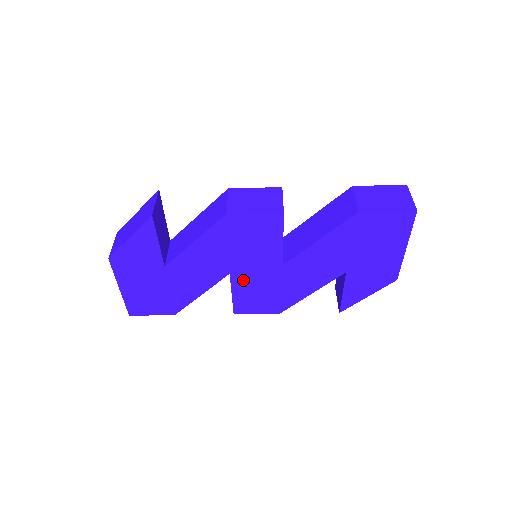
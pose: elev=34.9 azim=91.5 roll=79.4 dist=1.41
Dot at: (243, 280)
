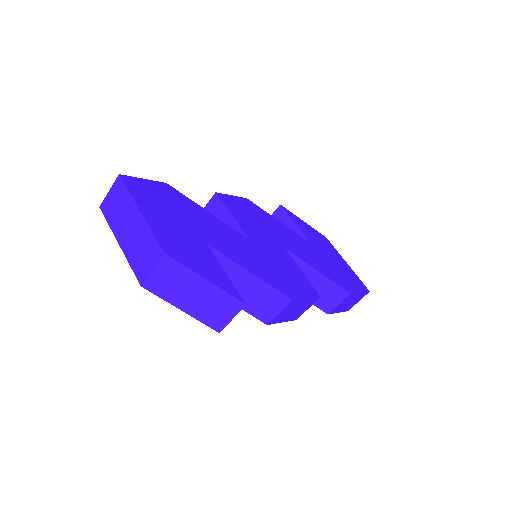
Dot at: occluded
